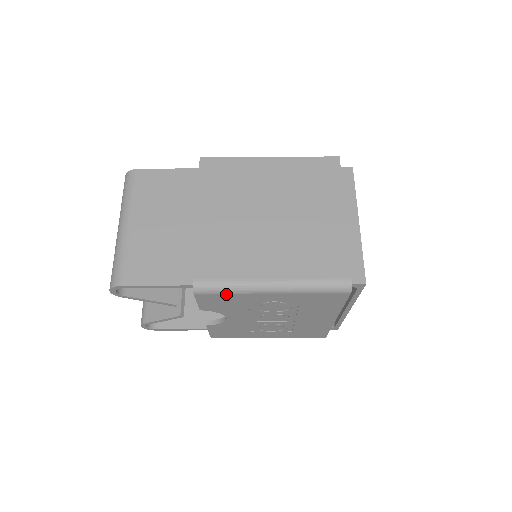
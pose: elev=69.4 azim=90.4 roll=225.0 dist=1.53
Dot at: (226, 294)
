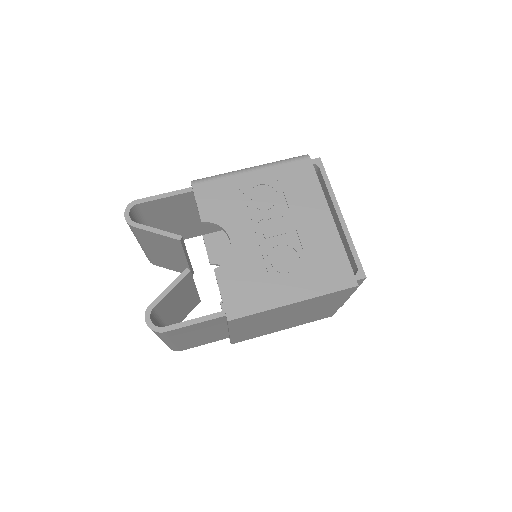
Dot at: (217, 180)
